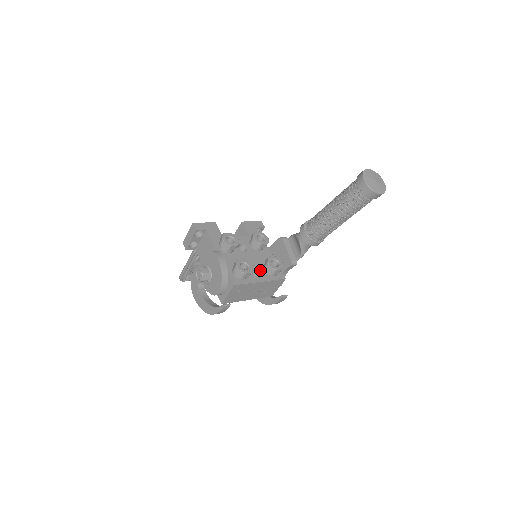
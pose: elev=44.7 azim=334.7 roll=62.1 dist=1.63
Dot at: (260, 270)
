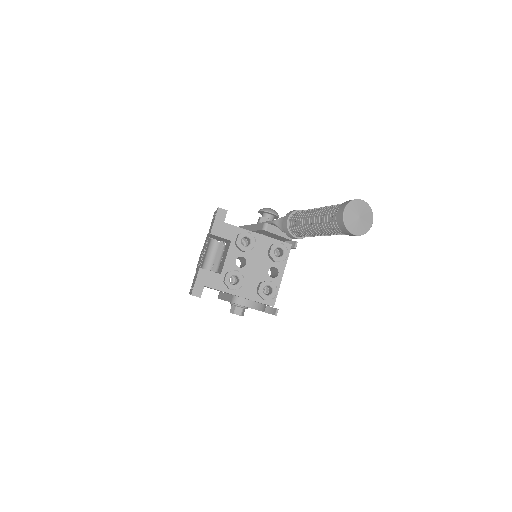
Dot at: (272, 265)
